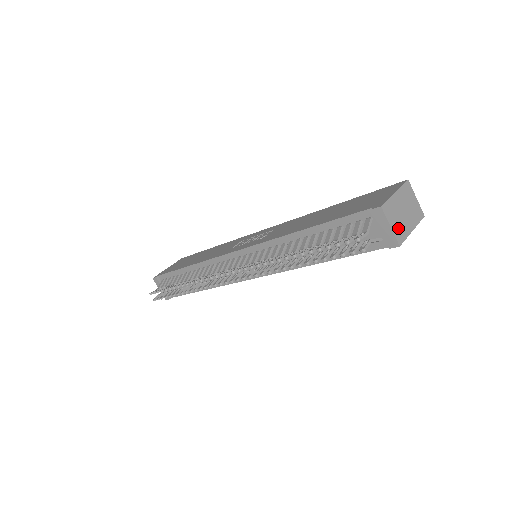
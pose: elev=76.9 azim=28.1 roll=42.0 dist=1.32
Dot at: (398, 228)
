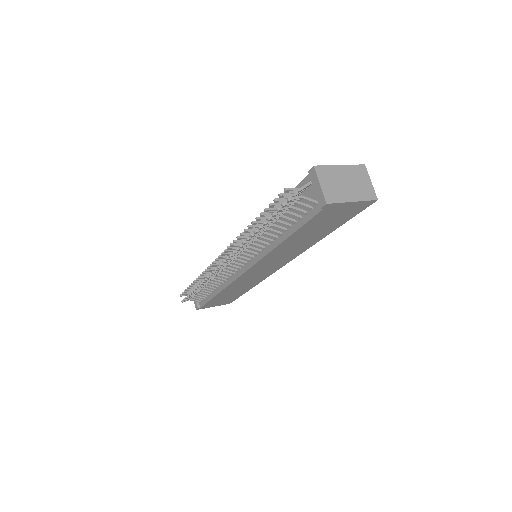
Dot at: (331, 190)
